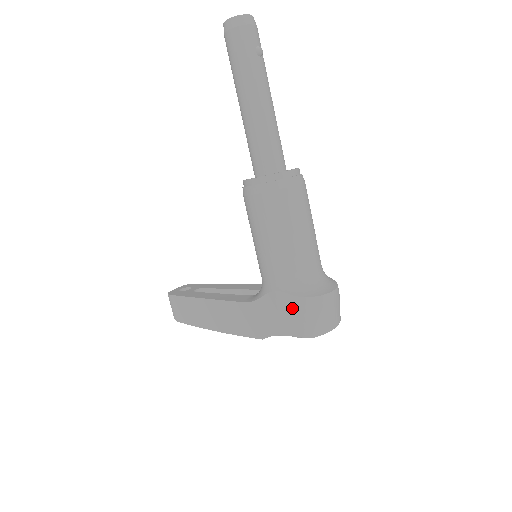
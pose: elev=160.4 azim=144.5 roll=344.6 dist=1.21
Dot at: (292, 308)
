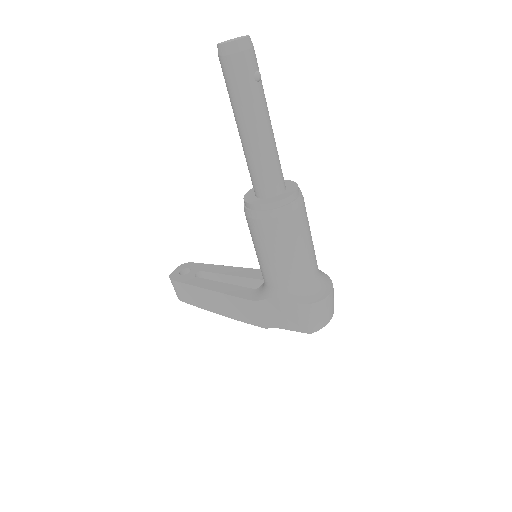
Dot at: (294, 312)
